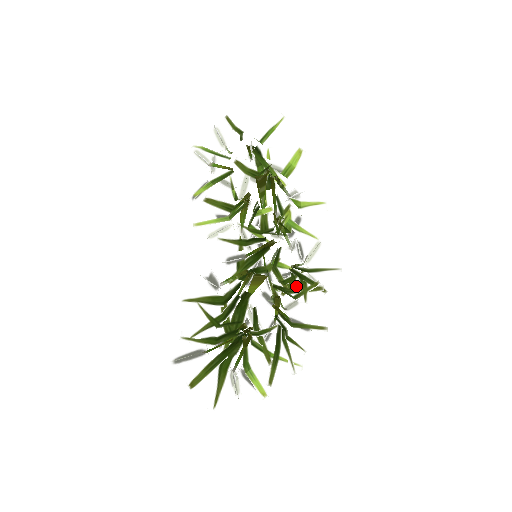
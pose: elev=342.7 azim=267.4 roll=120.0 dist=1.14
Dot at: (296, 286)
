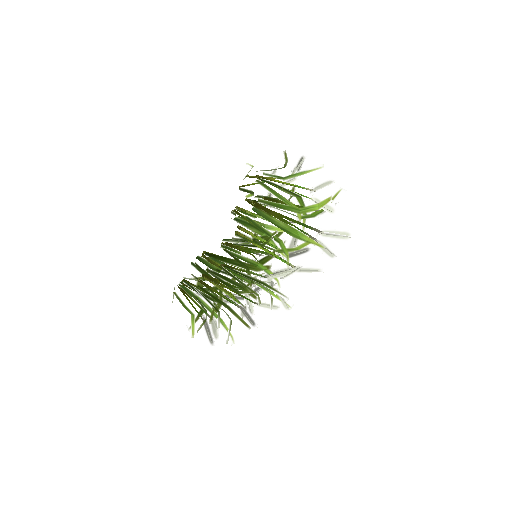
Dot at: occluded
